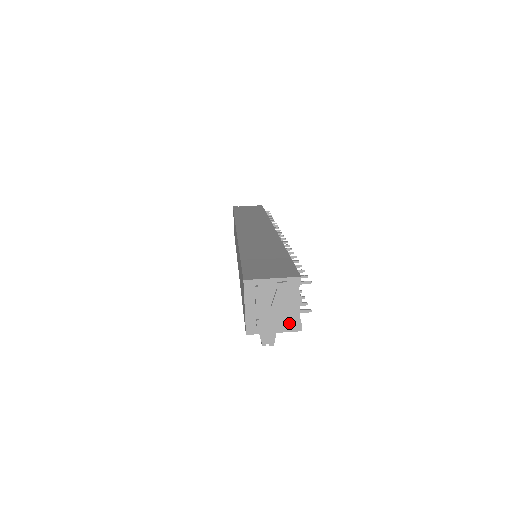
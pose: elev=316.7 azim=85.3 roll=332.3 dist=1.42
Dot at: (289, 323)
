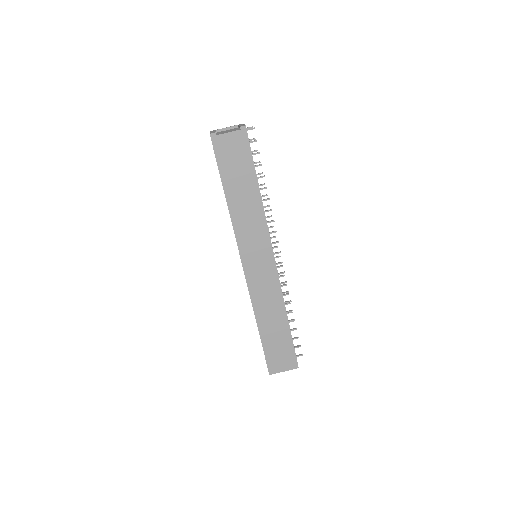
Dot at: occluded
